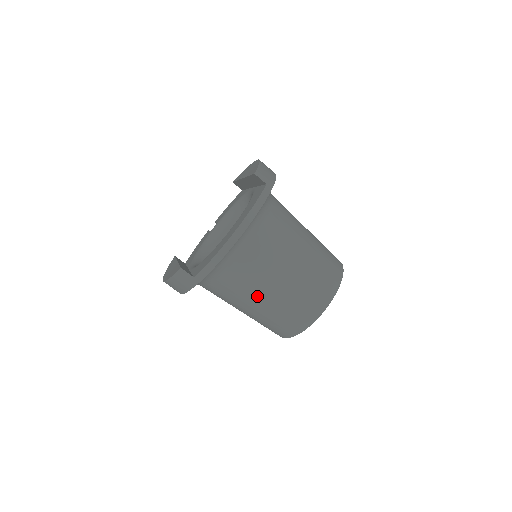
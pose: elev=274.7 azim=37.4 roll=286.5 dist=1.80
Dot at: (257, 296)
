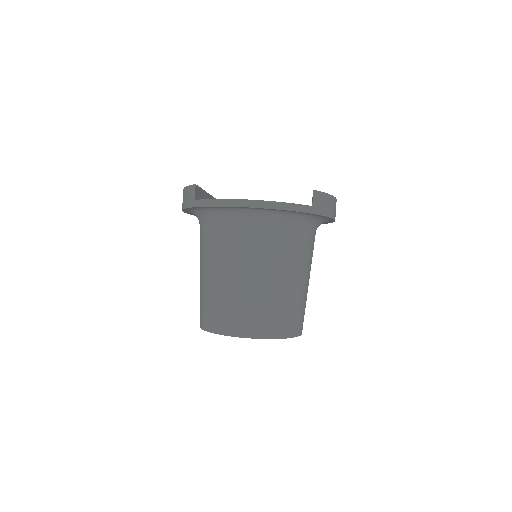
Dot at: (215, 267)
